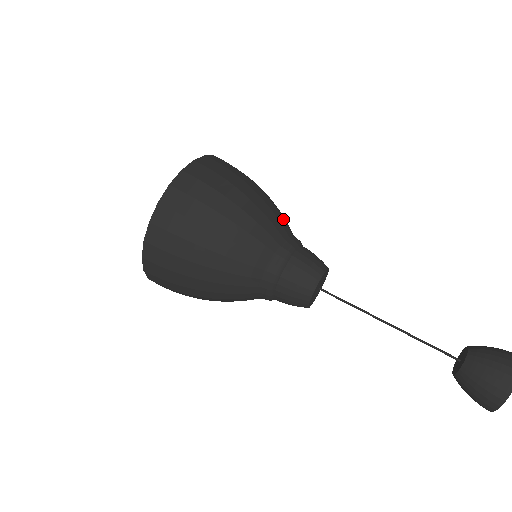
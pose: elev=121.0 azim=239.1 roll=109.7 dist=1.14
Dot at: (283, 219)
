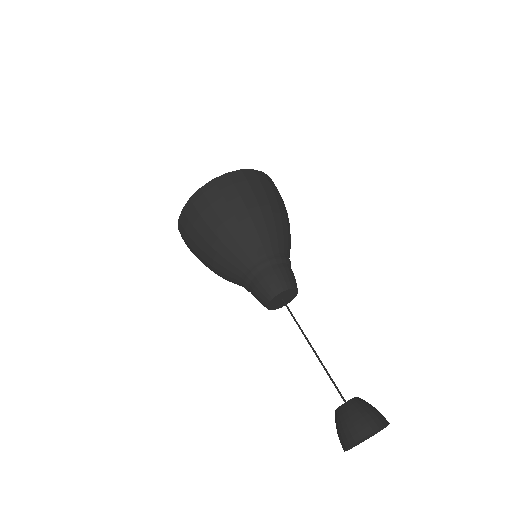
Dot at: (261, 241)
